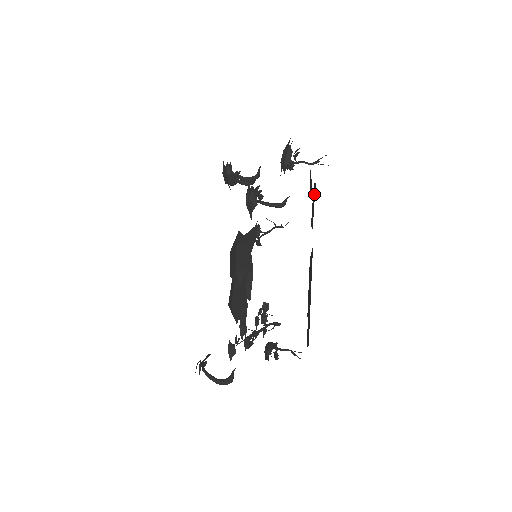
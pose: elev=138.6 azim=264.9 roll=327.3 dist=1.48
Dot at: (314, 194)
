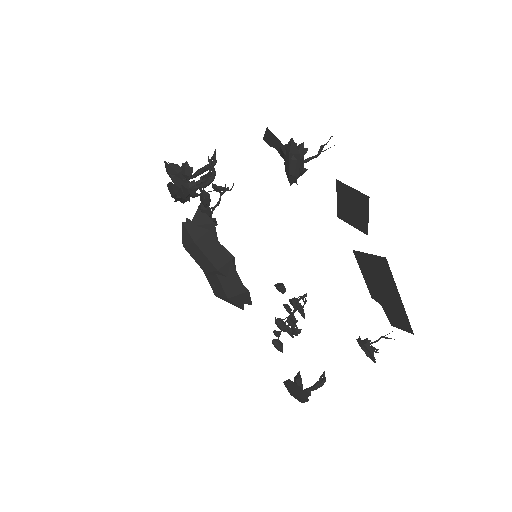
Dot at: (360, 202)
